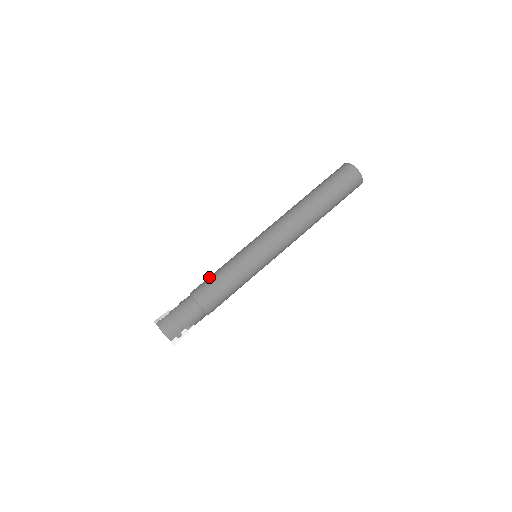
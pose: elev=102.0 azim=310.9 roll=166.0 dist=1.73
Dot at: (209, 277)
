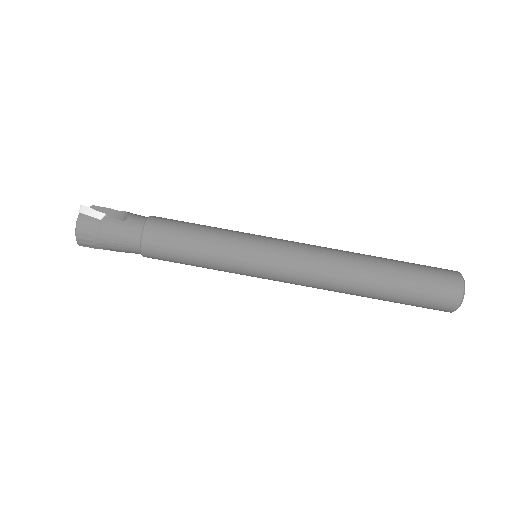
Dot at: (183, 227)
